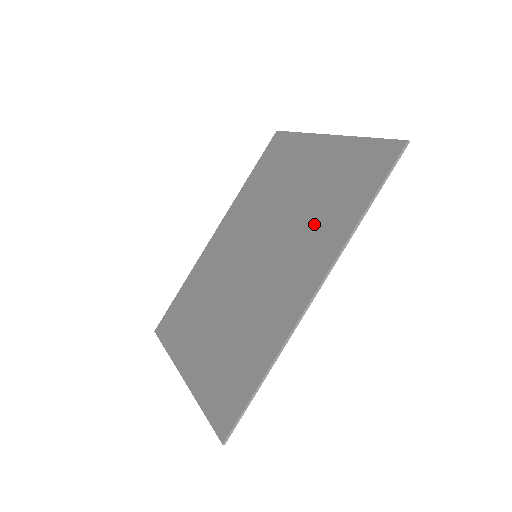
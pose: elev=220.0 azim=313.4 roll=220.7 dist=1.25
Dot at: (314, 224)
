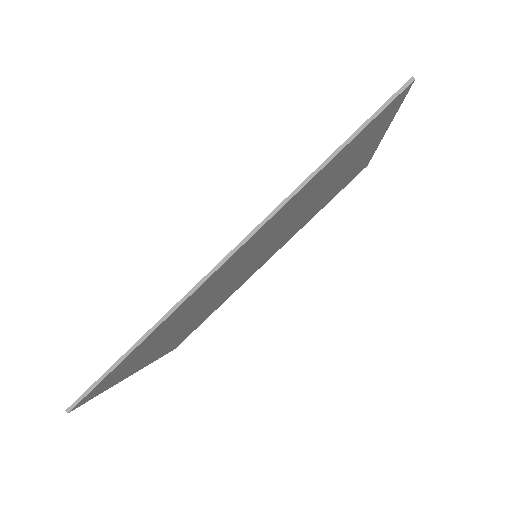
Dot at: occluded
